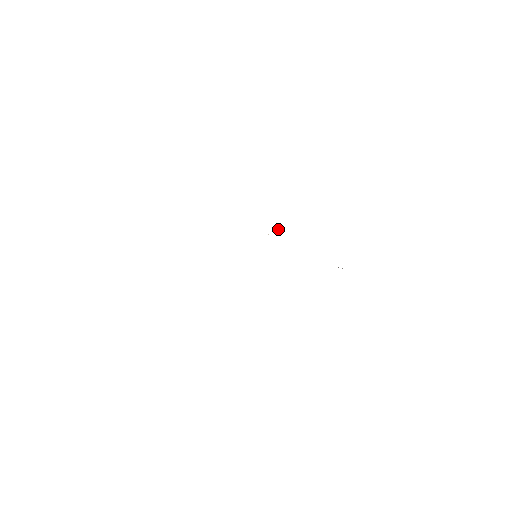
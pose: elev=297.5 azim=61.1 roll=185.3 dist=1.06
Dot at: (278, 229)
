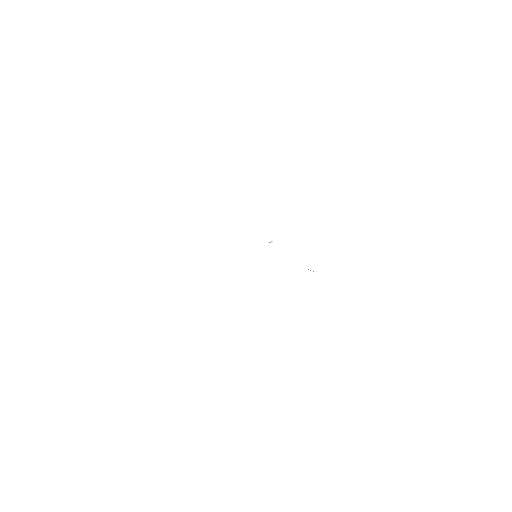
Dot at: (271, 241)
